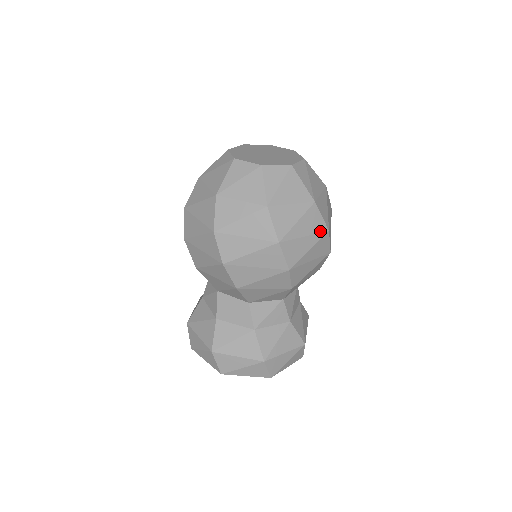
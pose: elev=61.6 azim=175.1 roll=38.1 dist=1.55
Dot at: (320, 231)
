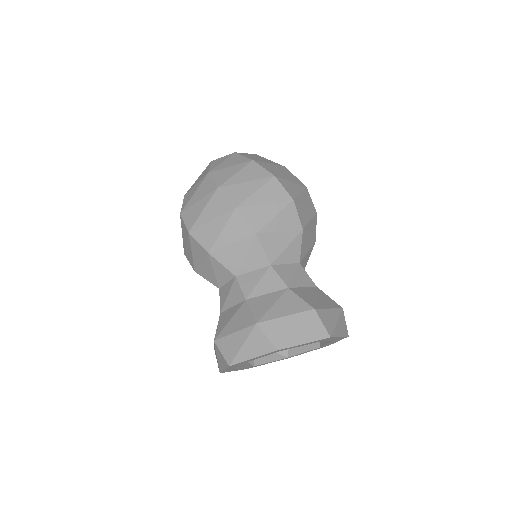
Dot at: (300, 184)
